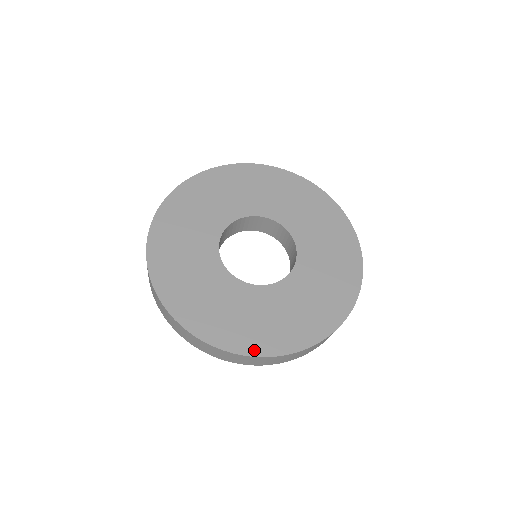
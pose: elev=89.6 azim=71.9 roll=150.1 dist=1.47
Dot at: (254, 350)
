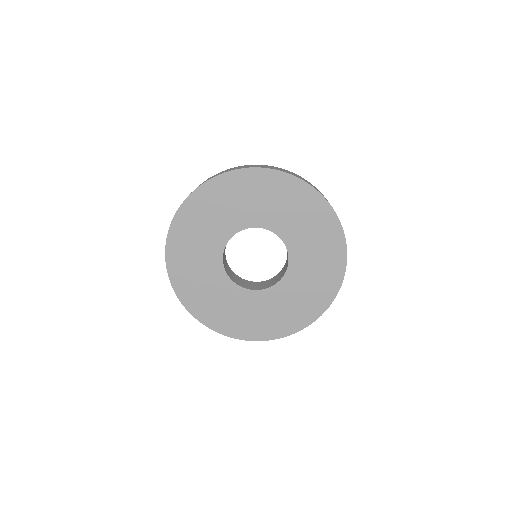
Dot at: (268, 336)
